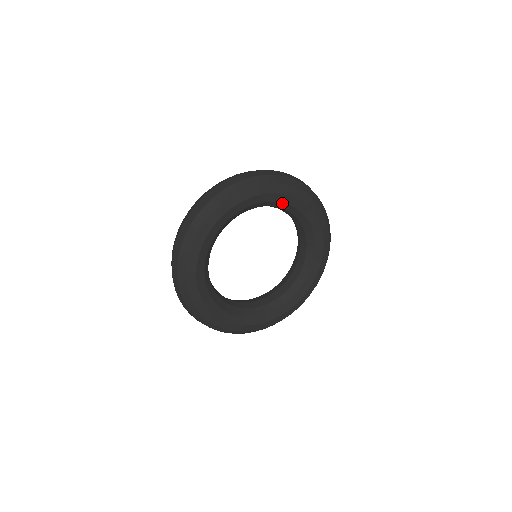
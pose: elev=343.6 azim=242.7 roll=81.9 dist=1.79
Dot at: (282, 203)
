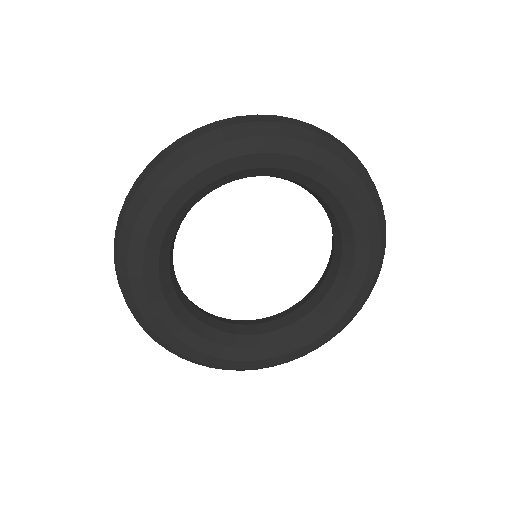
Dot at: (277, 169)
